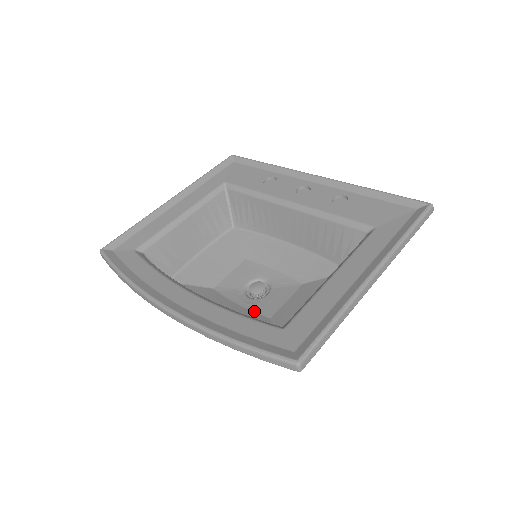
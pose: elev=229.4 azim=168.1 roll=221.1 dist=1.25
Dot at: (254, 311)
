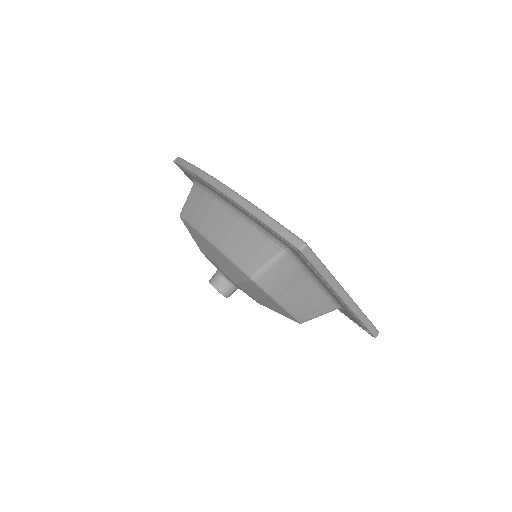
Dot at: occluded
